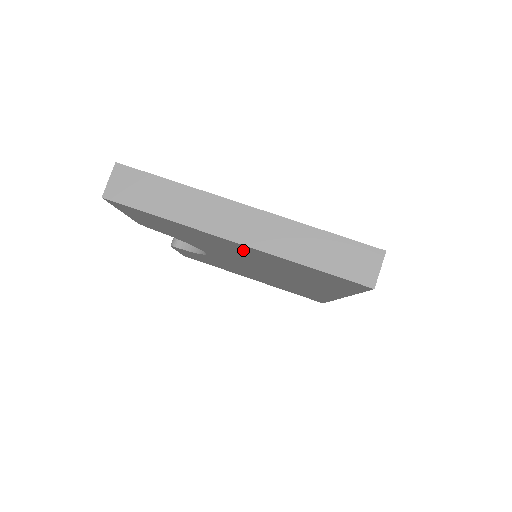
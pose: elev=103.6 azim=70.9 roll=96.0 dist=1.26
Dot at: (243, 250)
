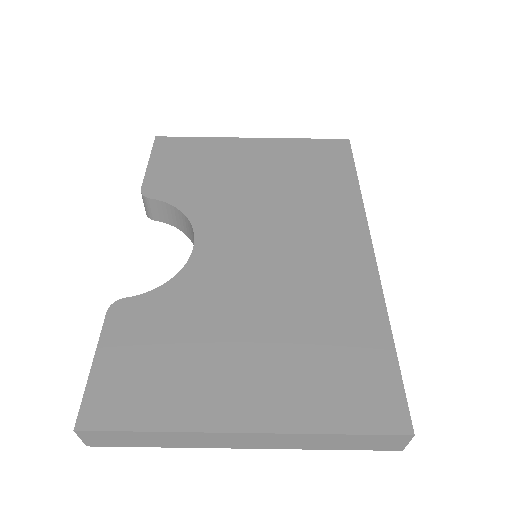
Dot at: occluded
